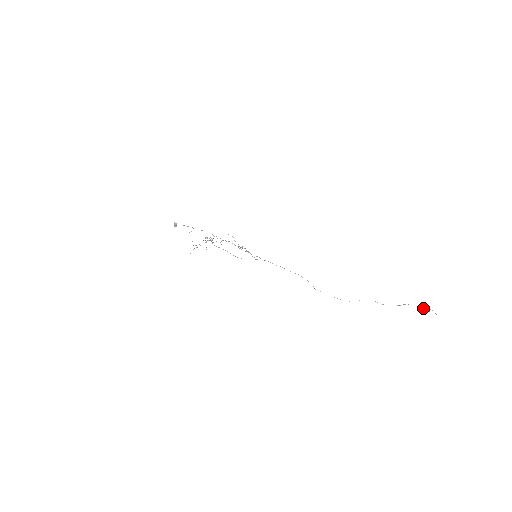
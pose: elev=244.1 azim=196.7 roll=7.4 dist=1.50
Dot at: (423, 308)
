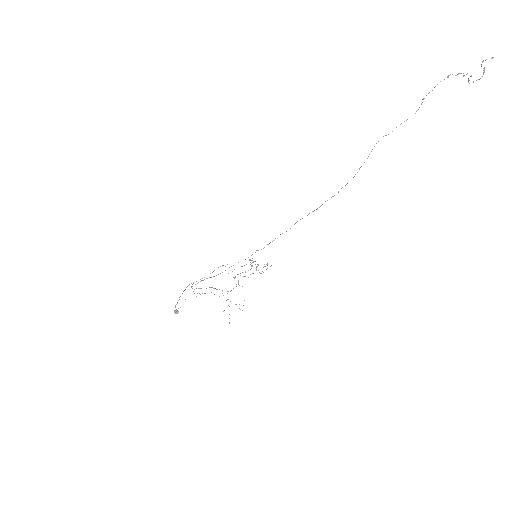
Dot at: (471, 76)
